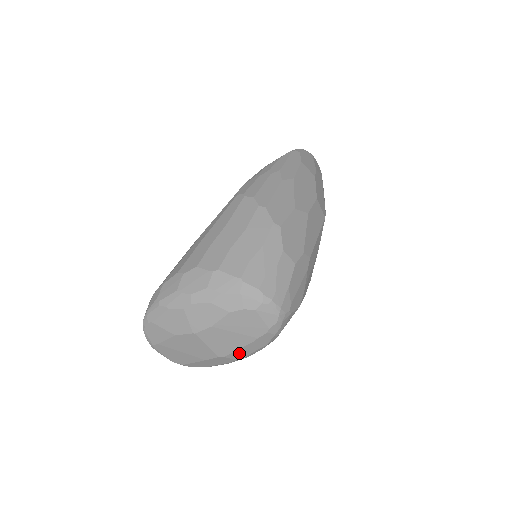
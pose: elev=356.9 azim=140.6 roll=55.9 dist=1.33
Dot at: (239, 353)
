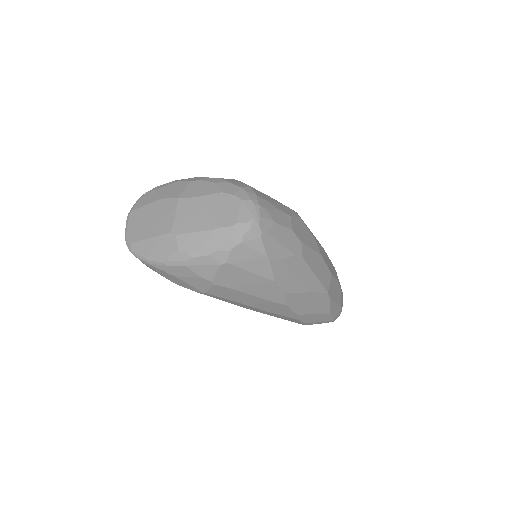
Dot at: (190, 240)
